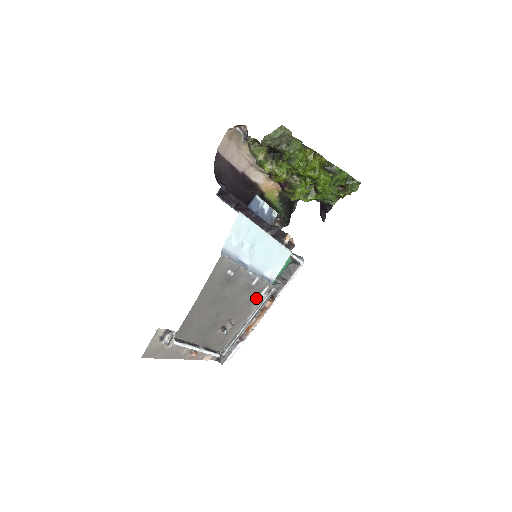
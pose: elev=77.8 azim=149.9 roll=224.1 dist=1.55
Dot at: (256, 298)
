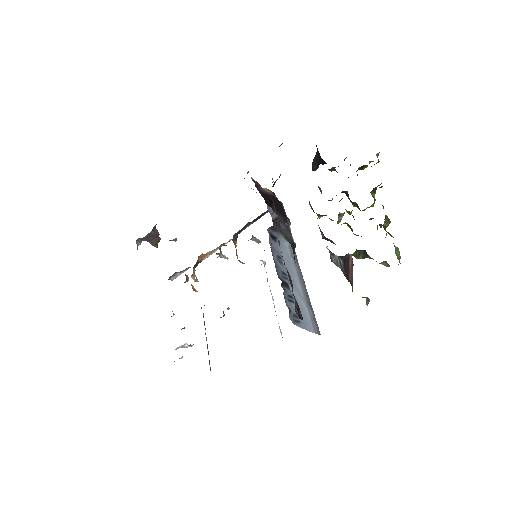
Dot at: occluded
